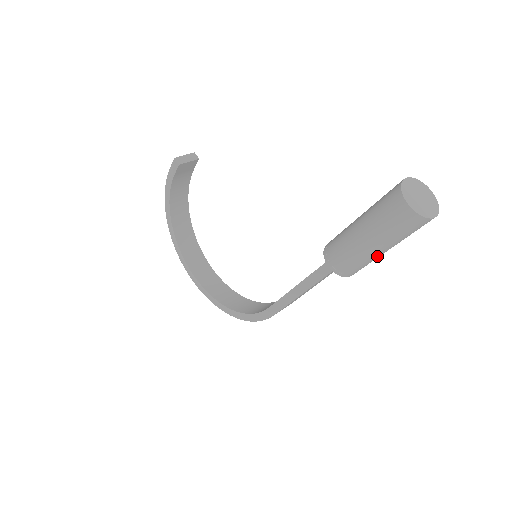
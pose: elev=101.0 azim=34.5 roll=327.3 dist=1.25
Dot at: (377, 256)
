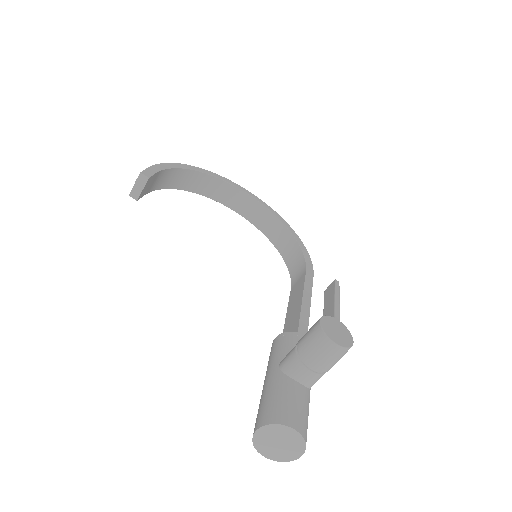
Dot at: occluded
